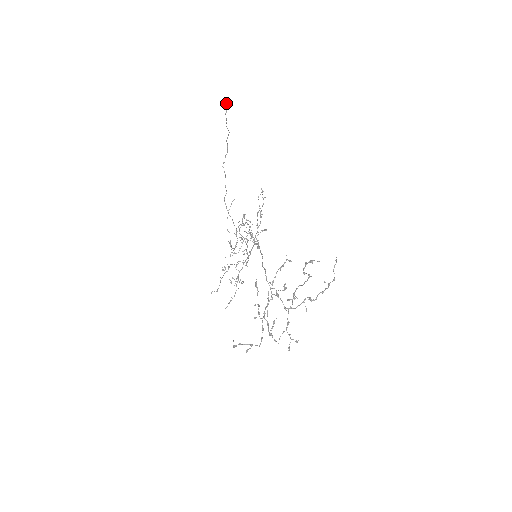
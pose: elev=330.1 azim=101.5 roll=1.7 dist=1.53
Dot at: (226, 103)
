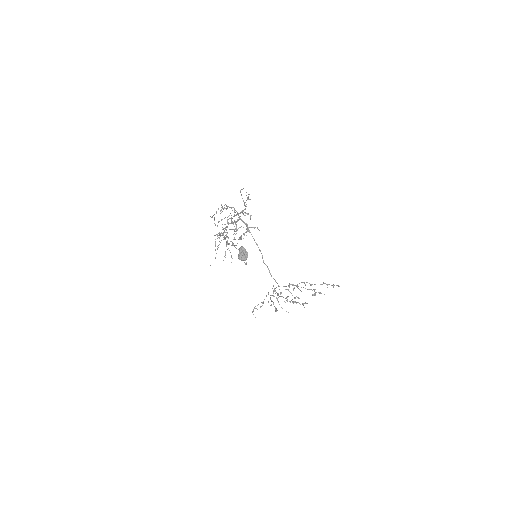
Dot at: (245, 259)
